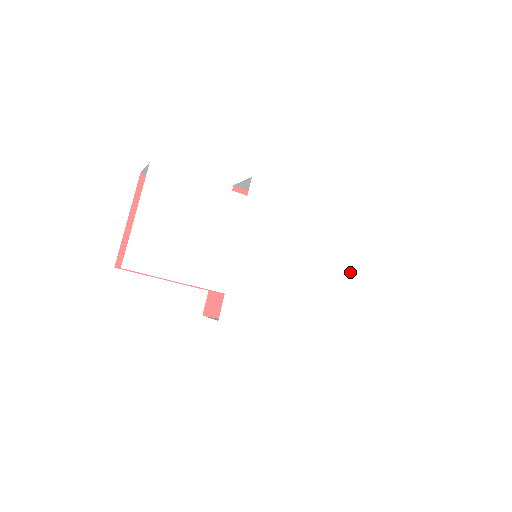
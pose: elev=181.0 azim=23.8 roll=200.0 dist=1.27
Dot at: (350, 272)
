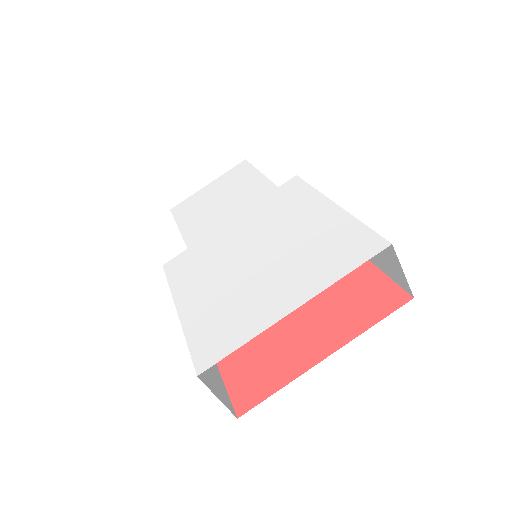
Dot at: (300, 291)
